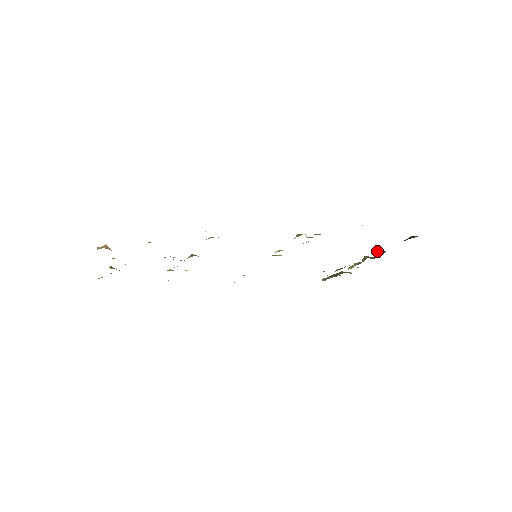
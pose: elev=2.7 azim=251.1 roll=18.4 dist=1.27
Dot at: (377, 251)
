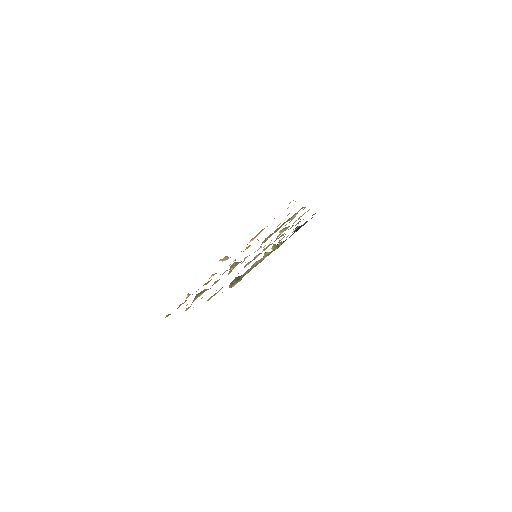
Dot at: (274, 246)
